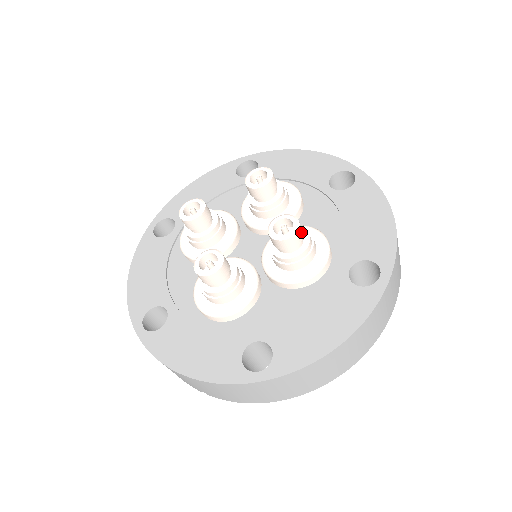
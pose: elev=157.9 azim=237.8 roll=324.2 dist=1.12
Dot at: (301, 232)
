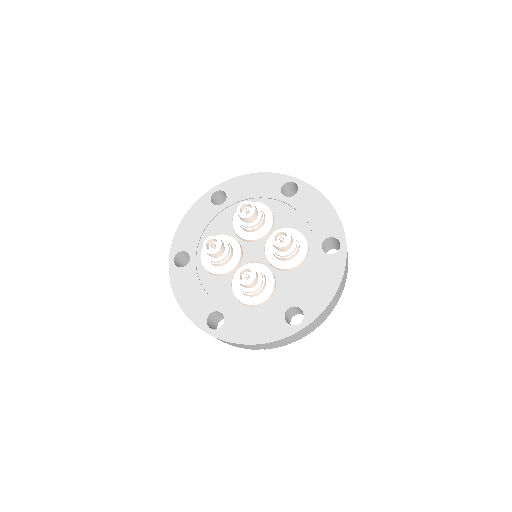
Dot at: (291, 237)
